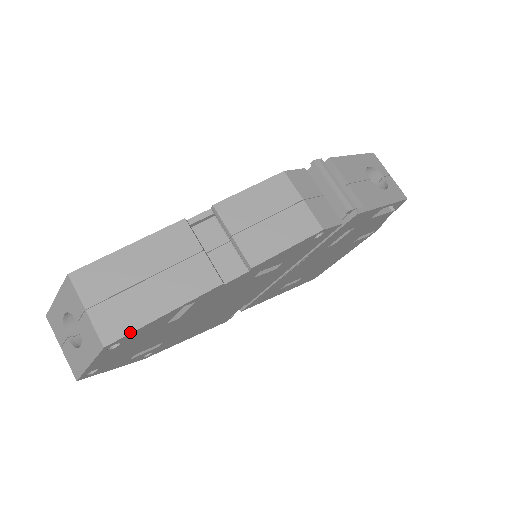
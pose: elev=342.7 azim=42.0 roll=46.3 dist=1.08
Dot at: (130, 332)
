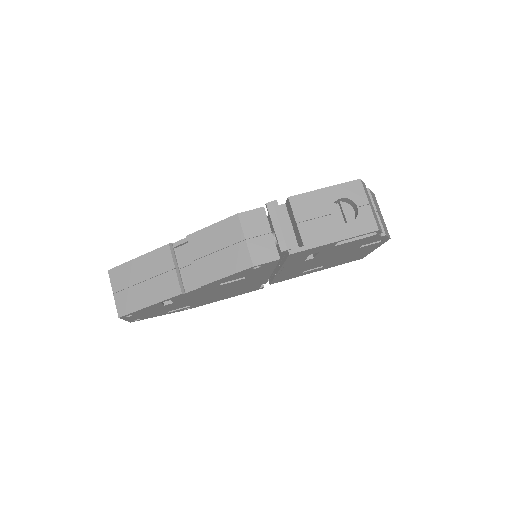
Dot at: (131, 312)
